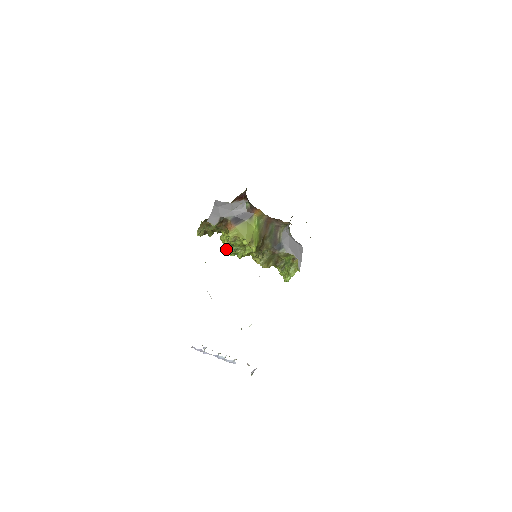
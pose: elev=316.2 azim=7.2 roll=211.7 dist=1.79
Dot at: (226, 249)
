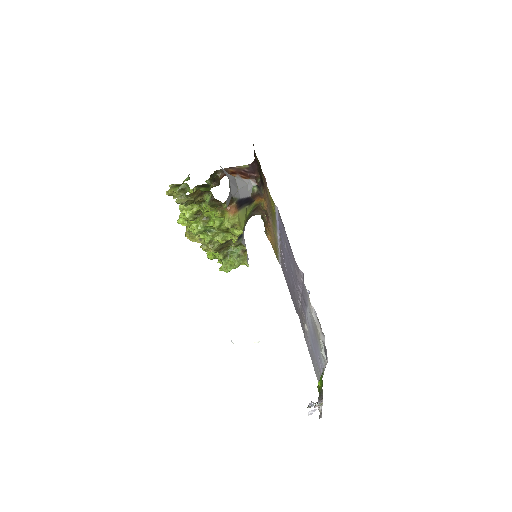
Dot at: (194, 226)
